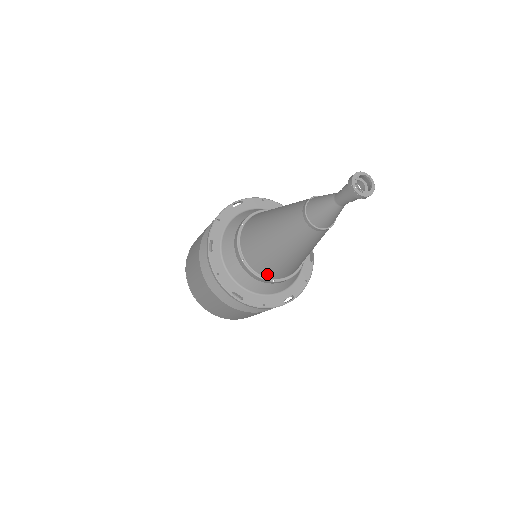
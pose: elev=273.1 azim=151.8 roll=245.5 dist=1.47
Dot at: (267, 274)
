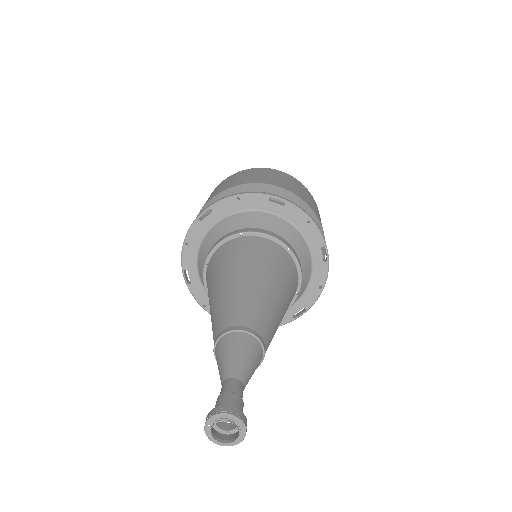
Dot at: occluded
